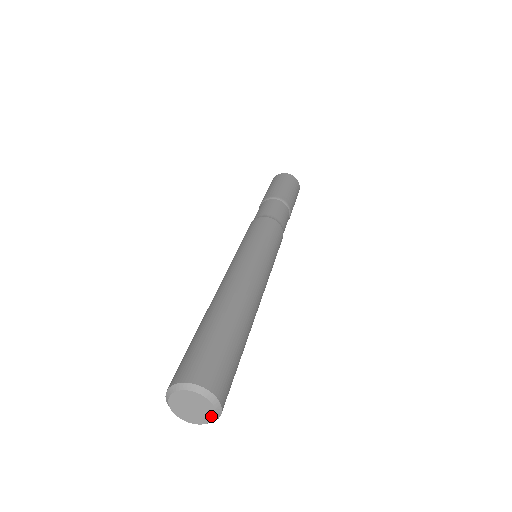
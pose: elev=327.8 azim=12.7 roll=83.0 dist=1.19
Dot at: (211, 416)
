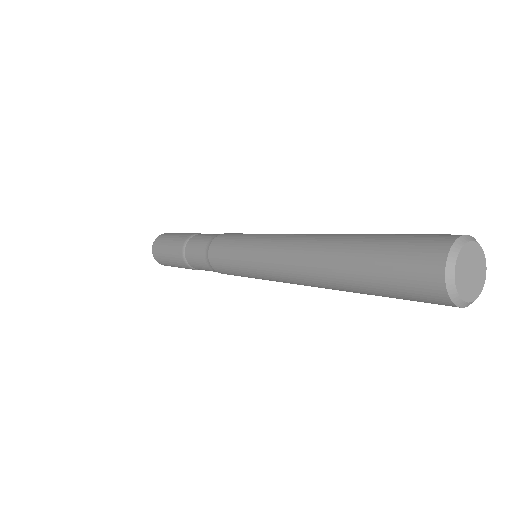
Dot at: (483, 279)
